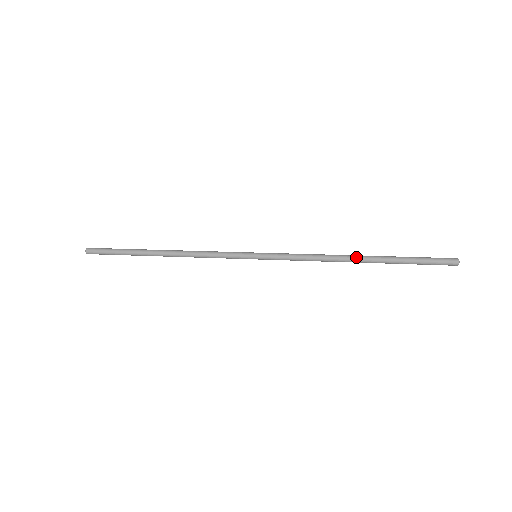
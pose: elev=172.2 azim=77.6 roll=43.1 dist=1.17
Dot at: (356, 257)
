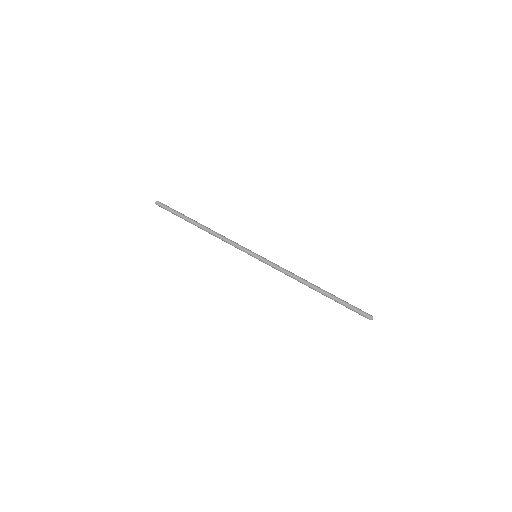
Dot at: (313, 289)
